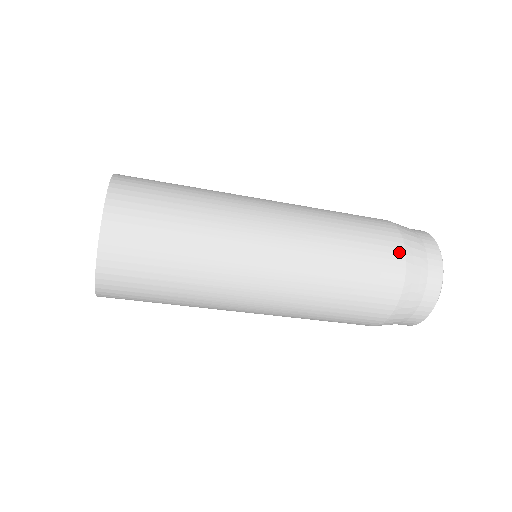
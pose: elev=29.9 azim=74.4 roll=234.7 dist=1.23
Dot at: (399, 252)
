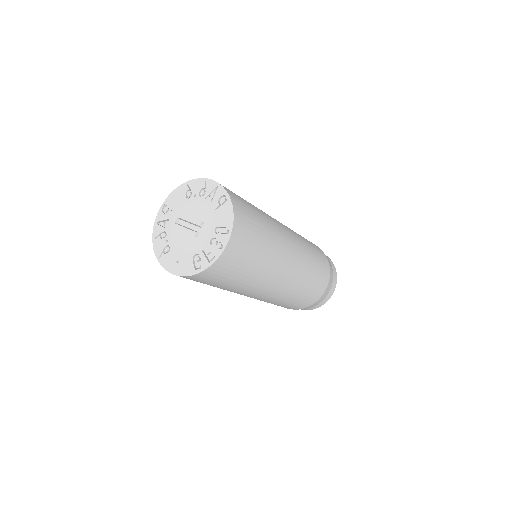
Dot at: (319, 248)
